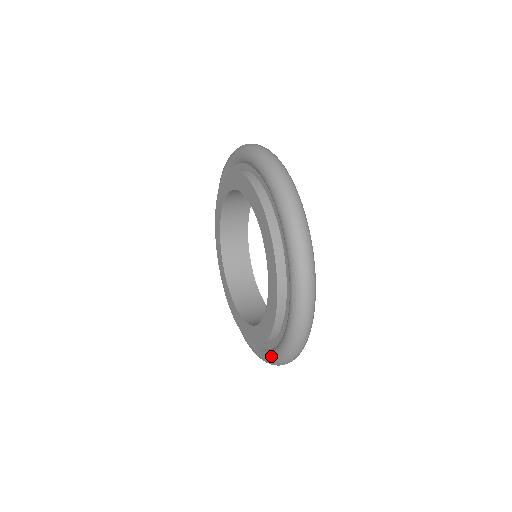
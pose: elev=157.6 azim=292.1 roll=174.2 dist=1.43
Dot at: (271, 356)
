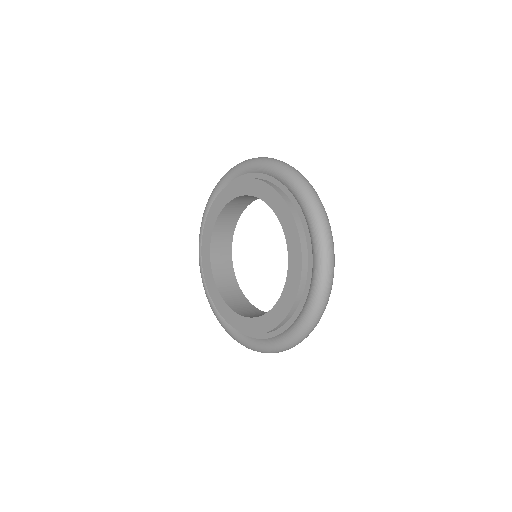
Dot at: (238, 338)
